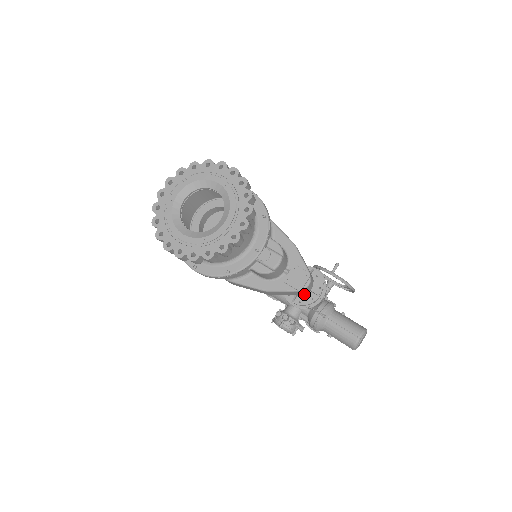
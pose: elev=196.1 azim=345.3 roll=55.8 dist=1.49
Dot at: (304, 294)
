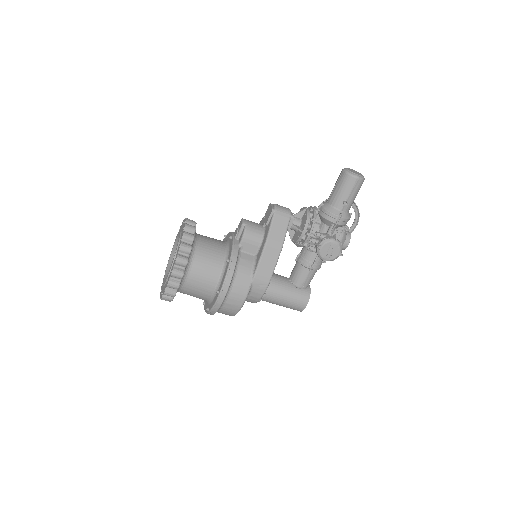
Dot at: (291, 216)
